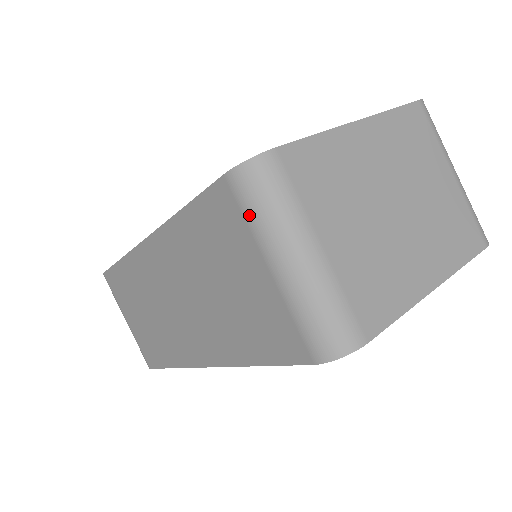
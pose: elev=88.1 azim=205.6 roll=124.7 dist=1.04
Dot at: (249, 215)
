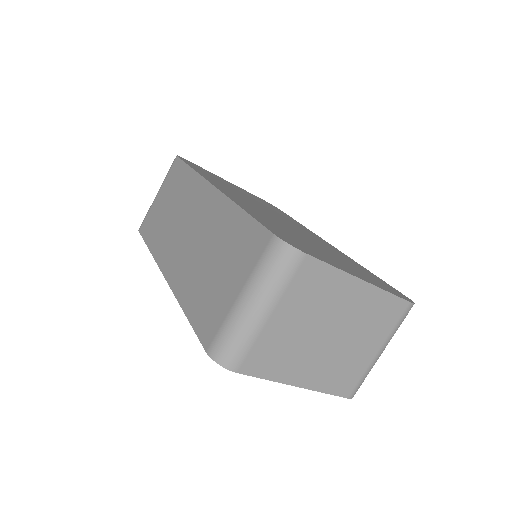
Dot at: (260, 264)
